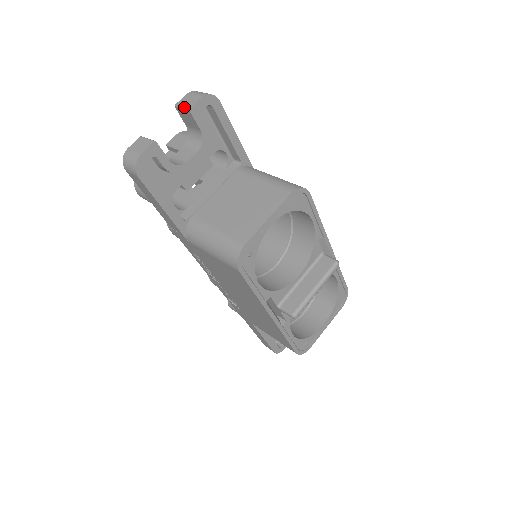
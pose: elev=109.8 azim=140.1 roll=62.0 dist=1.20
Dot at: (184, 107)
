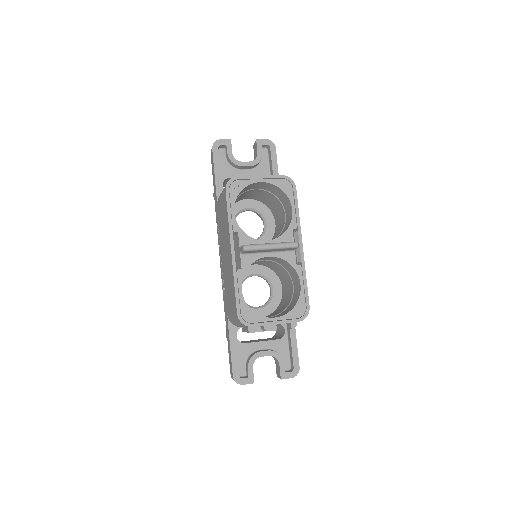
Dot at: occluded
